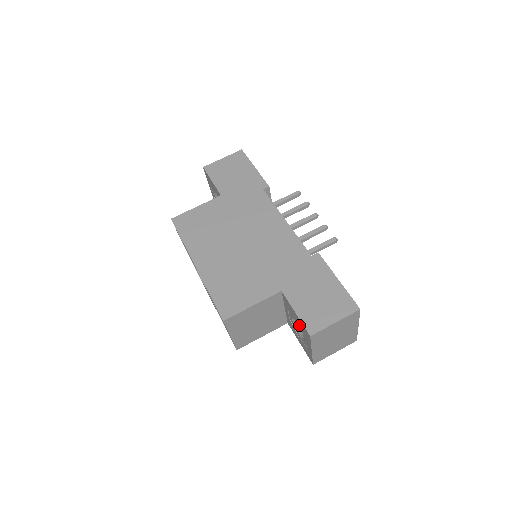
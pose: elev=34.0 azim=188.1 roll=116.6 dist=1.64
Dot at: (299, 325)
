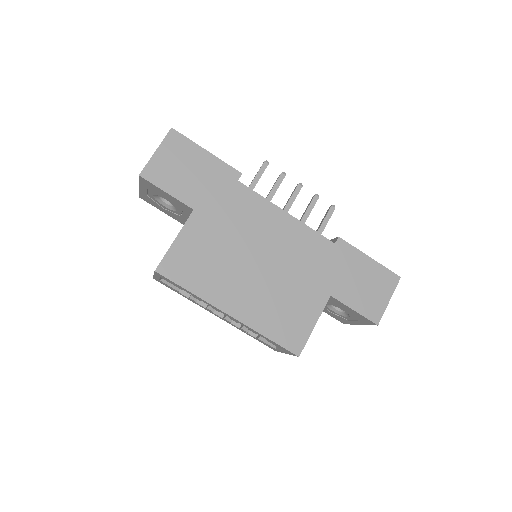
Dot at: (351, 314)
